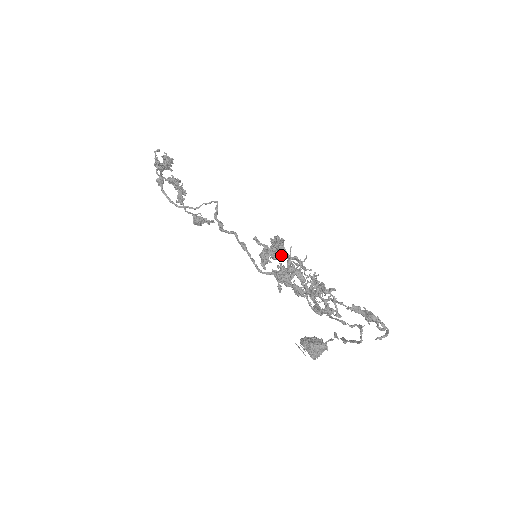
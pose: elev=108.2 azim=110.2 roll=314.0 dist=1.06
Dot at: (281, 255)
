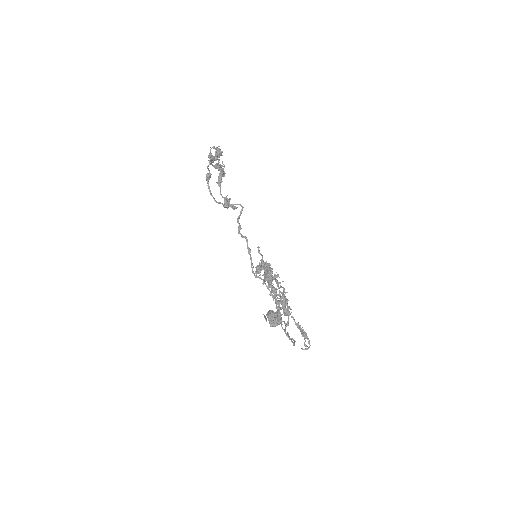
Dot at: occluded
